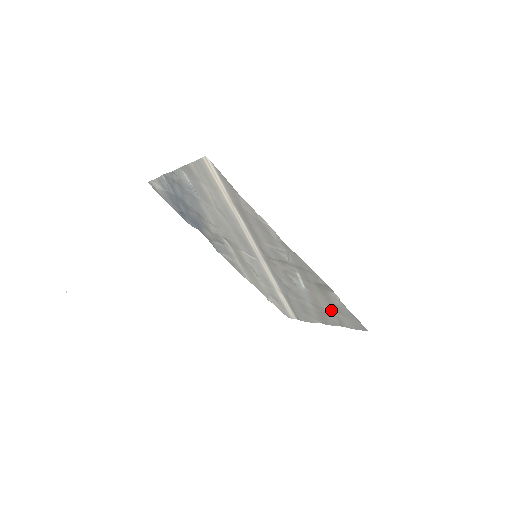
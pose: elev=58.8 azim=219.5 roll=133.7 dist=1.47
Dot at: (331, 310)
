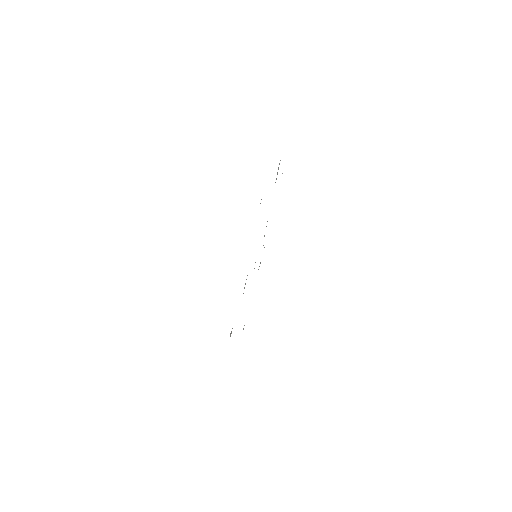
Dot at: occluded
